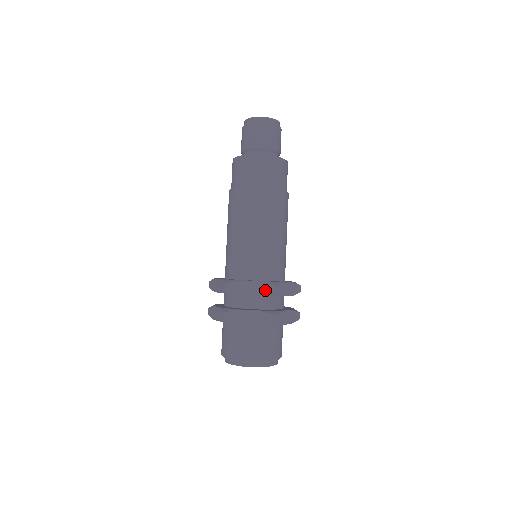
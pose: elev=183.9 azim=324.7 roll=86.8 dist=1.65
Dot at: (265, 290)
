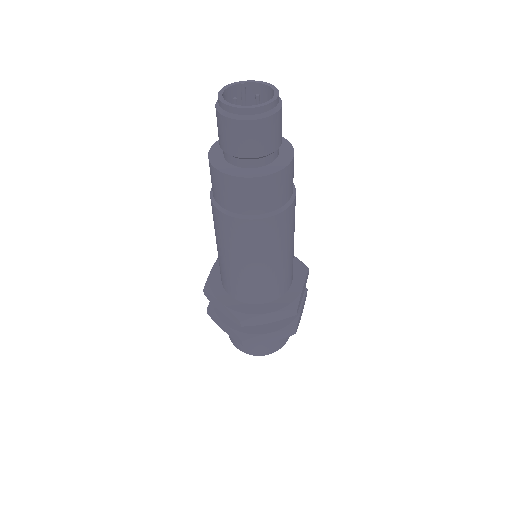
Dot at: (232, 318)
